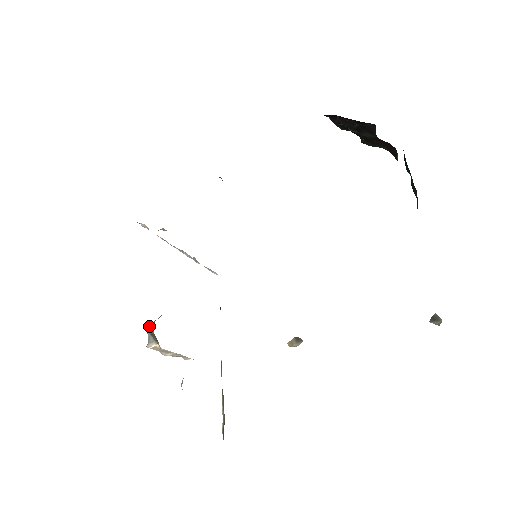
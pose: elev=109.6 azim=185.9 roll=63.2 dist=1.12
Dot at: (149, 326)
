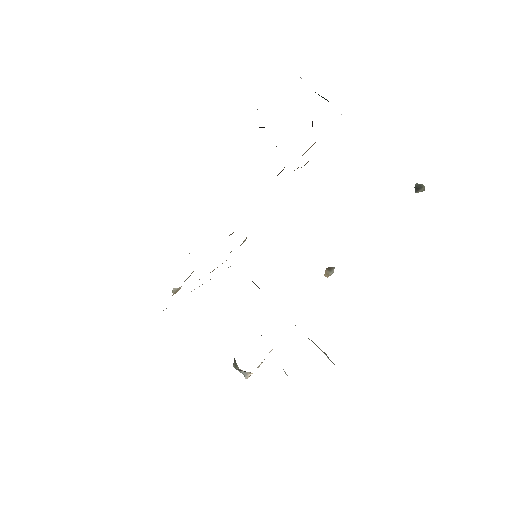
Dot at: (235, 367)
